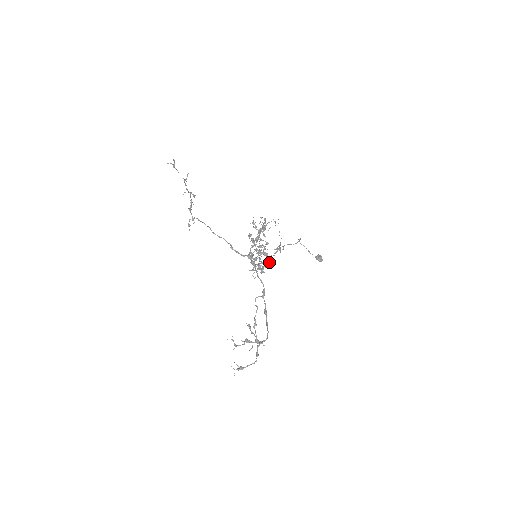
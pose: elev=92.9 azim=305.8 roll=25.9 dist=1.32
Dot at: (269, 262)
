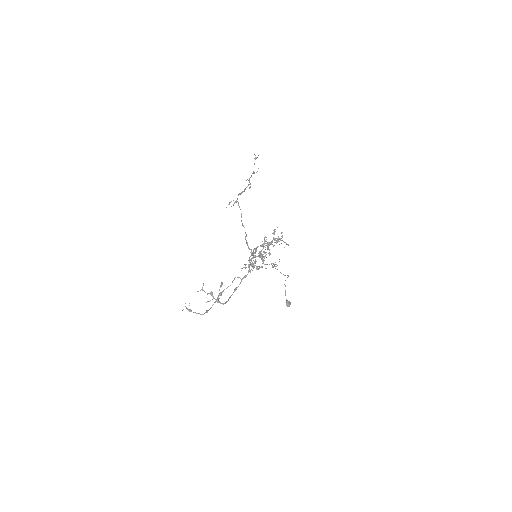
Dot at: (261, 267)
